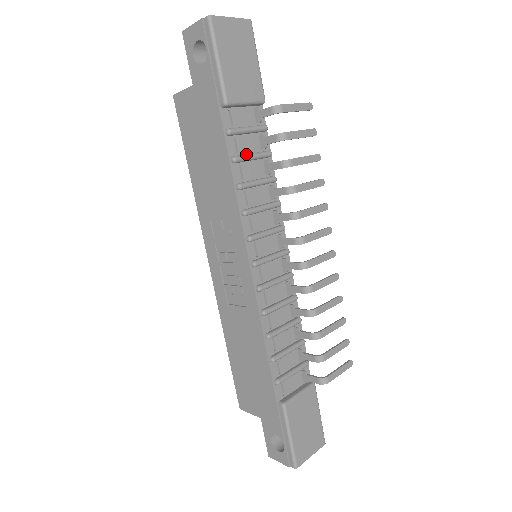
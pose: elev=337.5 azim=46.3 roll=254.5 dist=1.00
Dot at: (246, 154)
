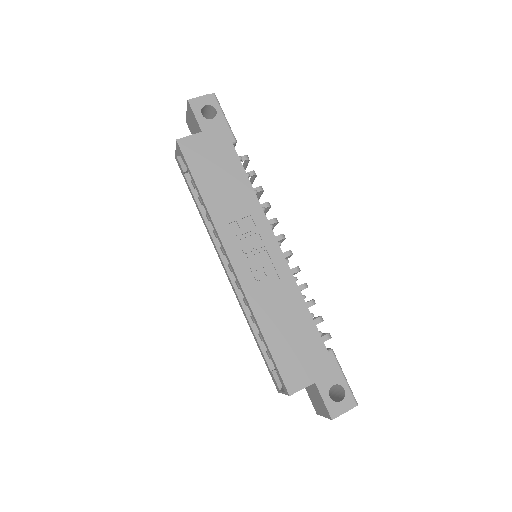
Dot at: occluded
